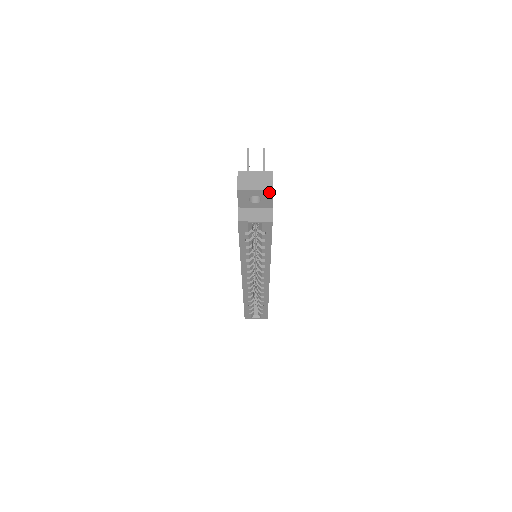
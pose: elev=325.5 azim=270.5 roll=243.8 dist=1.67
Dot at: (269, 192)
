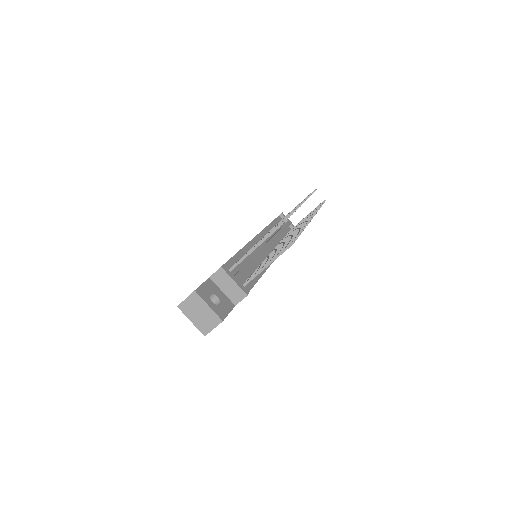
Dot at: (203, 331)
